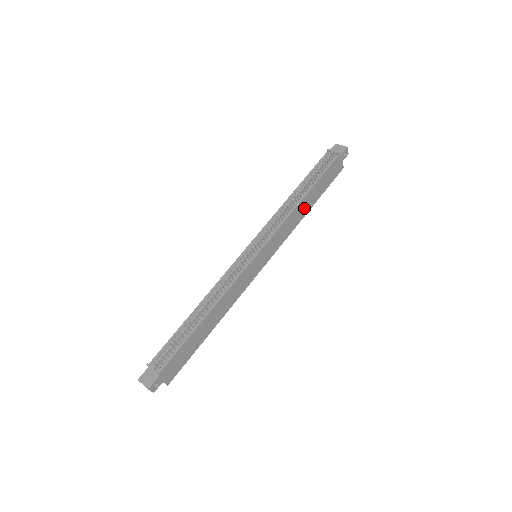
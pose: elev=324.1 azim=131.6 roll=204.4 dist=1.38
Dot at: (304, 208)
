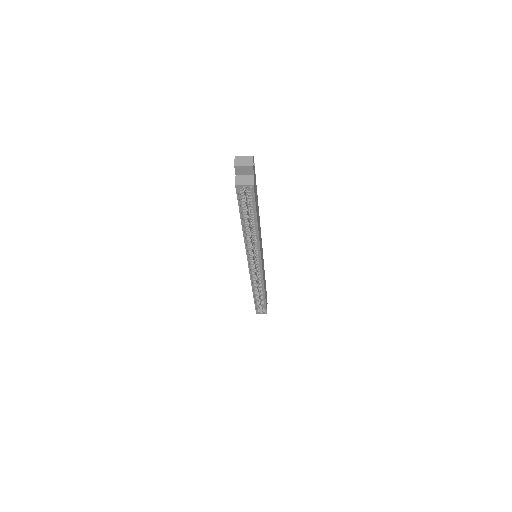
Dot at: occluded
